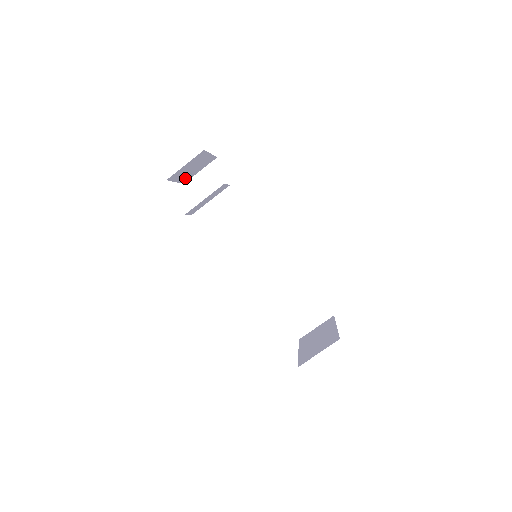
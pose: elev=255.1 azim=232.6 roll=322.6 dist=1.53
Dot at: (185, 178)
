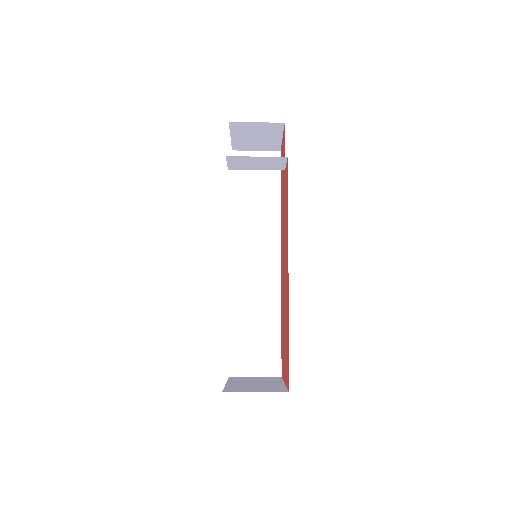
Dot at: (240, 143)
